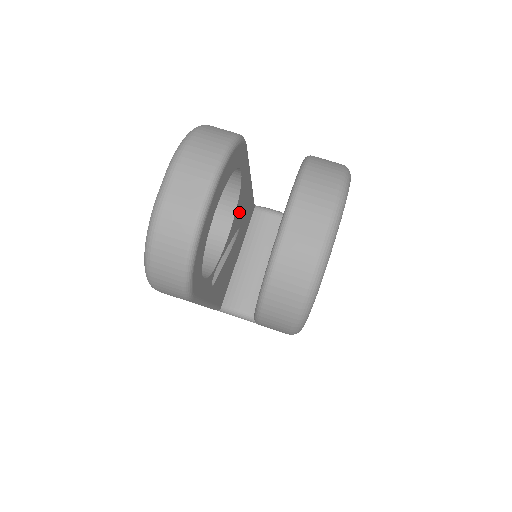
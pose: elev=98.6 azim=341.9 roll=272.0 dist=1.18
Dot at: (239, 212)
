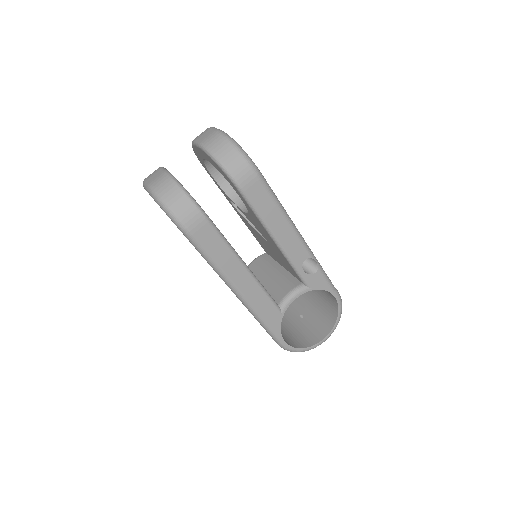
Dot at: occluded
